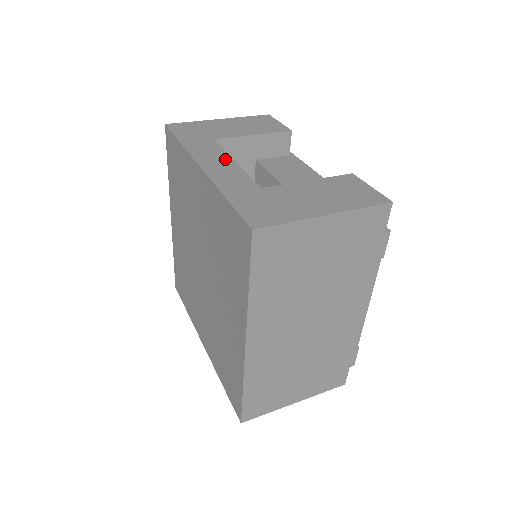
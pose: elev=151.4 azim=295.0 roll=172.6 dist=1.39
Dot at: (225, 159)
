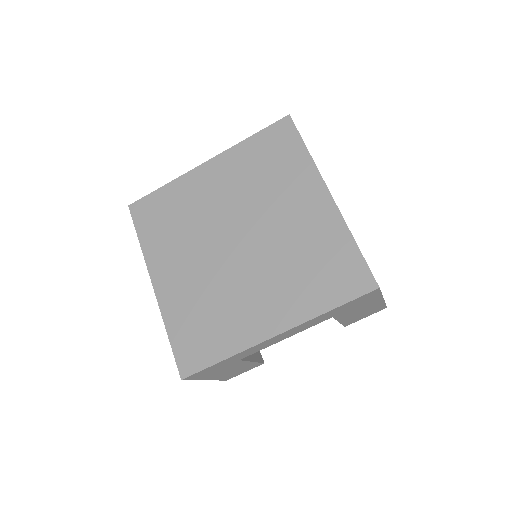
Dot at: occluded
